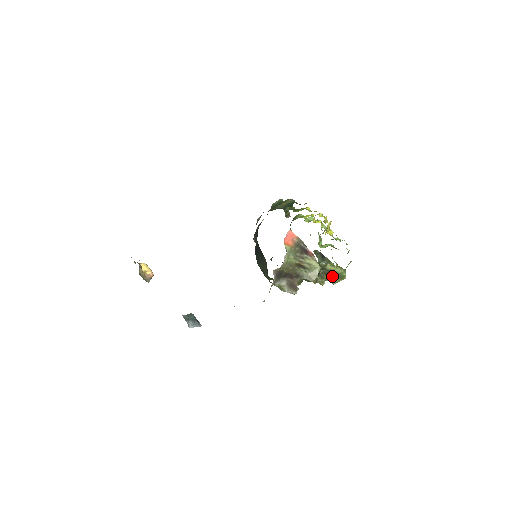
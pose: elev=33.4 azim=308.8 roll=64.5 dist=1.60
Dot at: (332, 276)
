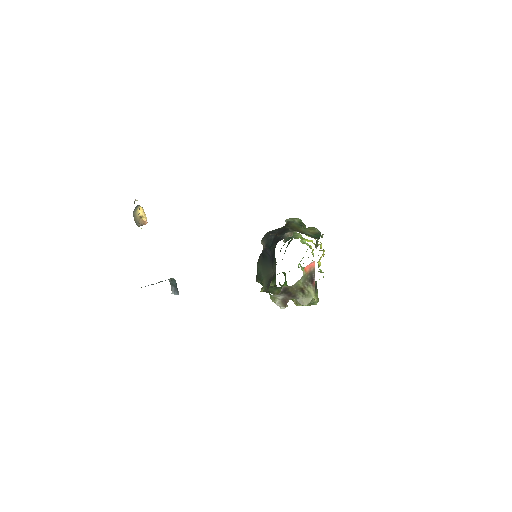
Dot at: occluded
